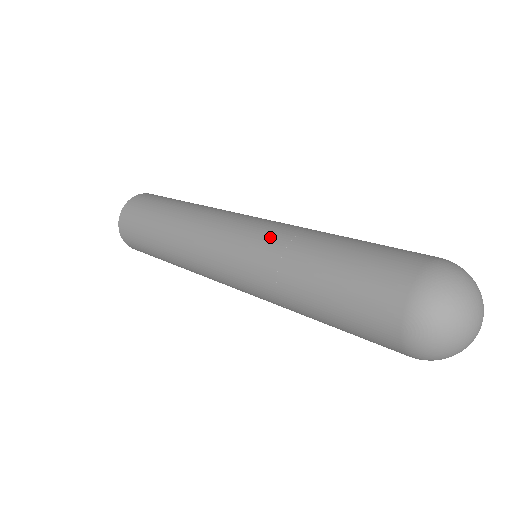
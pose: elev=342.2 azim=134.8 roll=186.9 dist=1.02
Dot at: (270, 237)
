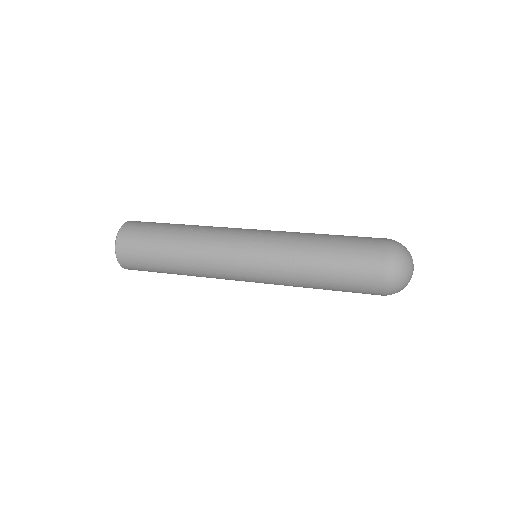
Dot at: (278, 247)
